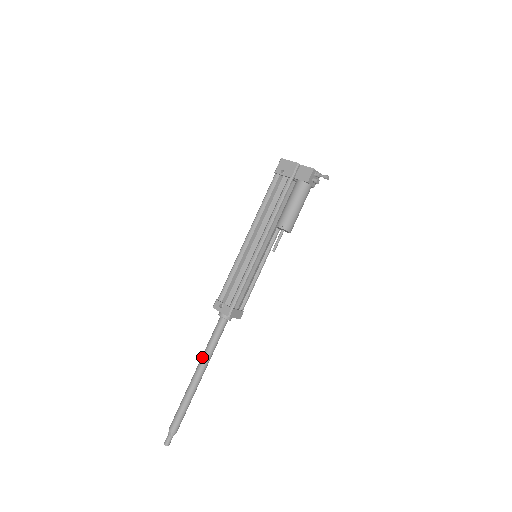
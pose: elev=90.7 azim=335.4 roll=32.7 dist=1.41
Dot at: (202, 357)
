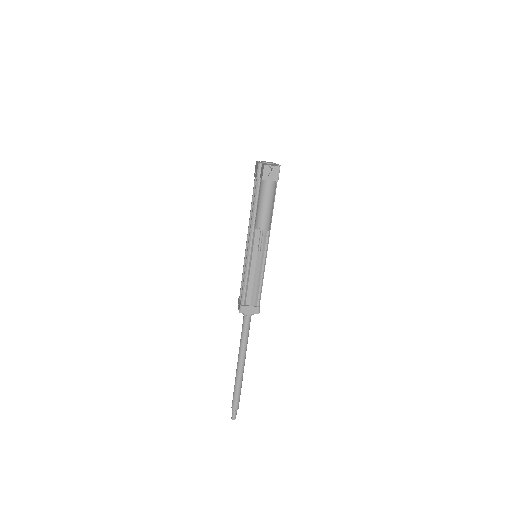
Dot at: (239, 348)
